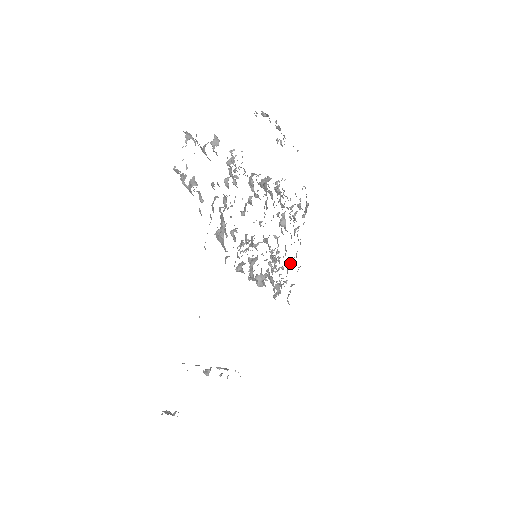
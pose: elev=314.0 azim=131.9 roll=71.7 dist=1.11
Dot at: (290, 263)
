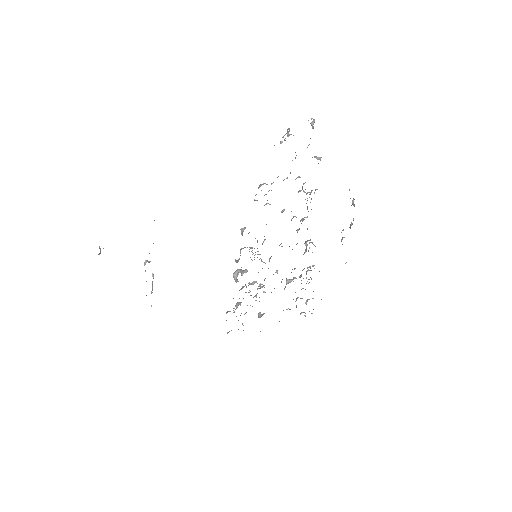
Dot at: (261, 314)
